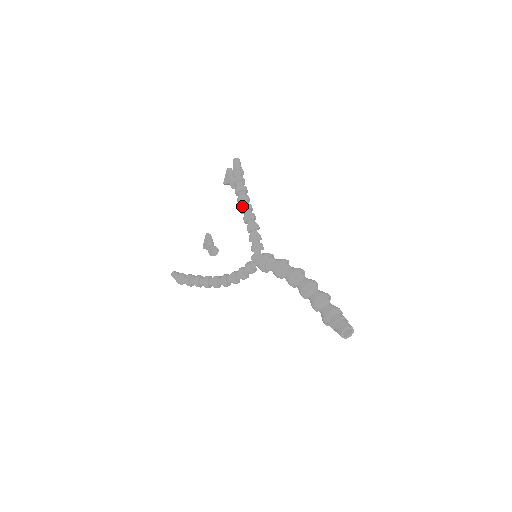
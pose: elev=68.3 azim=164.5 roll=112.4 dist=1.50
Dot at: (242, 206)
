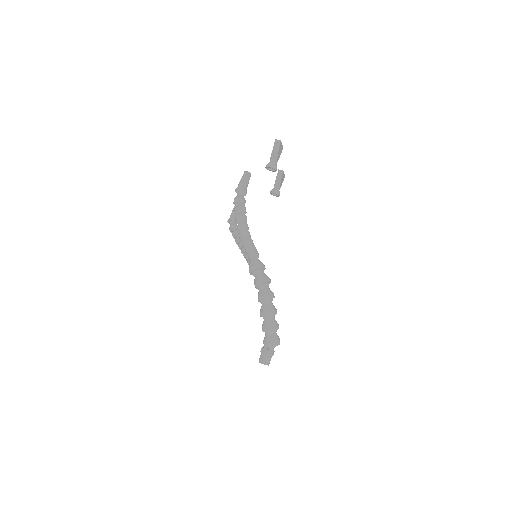
Dot at: occluded
